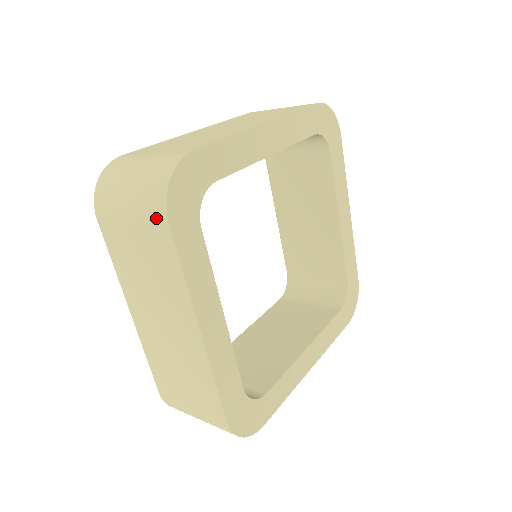
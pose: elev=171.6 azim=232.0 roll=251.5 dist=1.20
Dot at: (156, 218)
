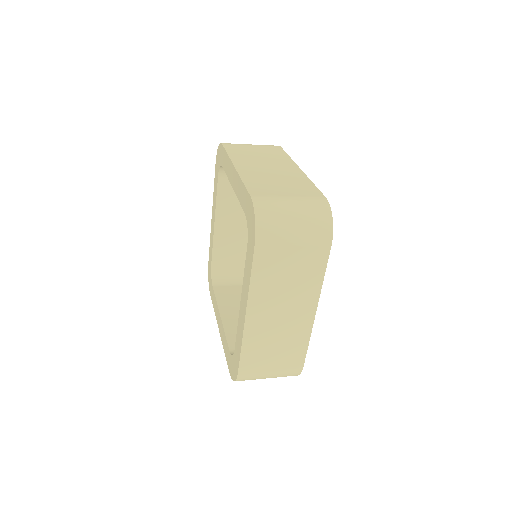
Dot at: (322, 243)
